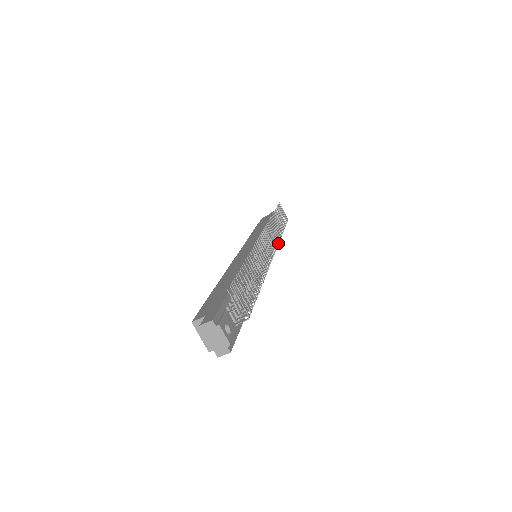
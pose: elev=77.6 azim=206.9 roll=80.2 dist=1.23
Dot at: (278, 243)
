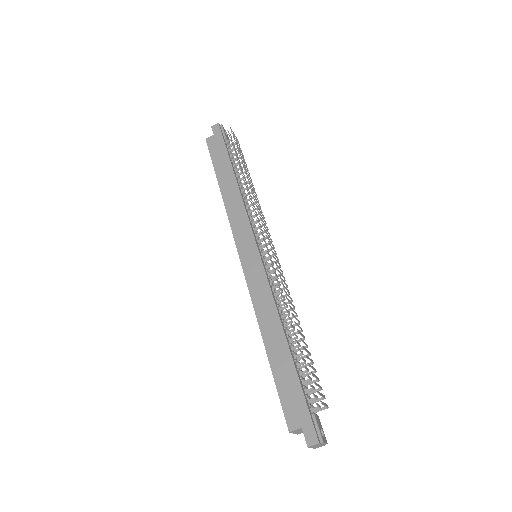
Dot at: occluded
